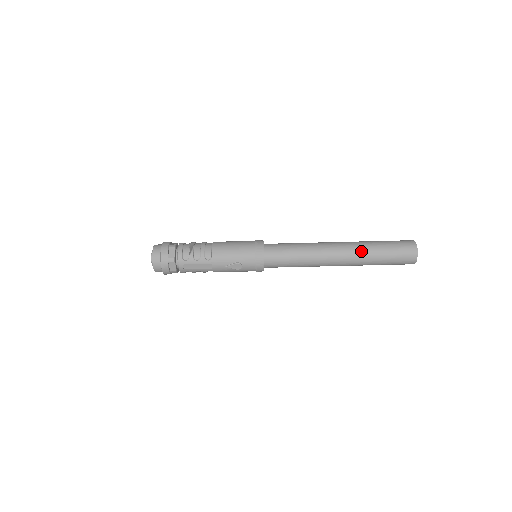
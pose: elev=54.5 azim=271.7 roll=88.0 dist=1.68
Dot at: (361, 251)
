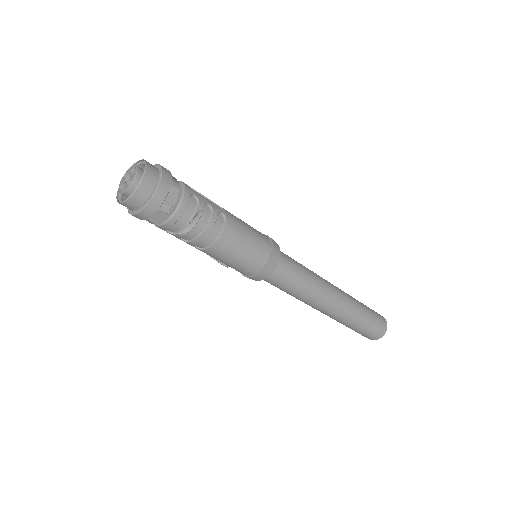
Dot at: (340, 320)
